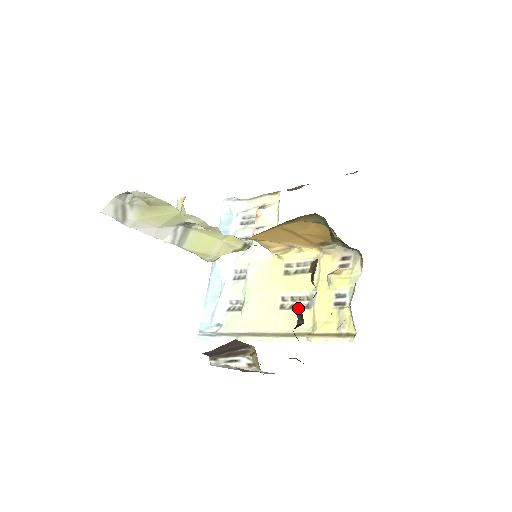
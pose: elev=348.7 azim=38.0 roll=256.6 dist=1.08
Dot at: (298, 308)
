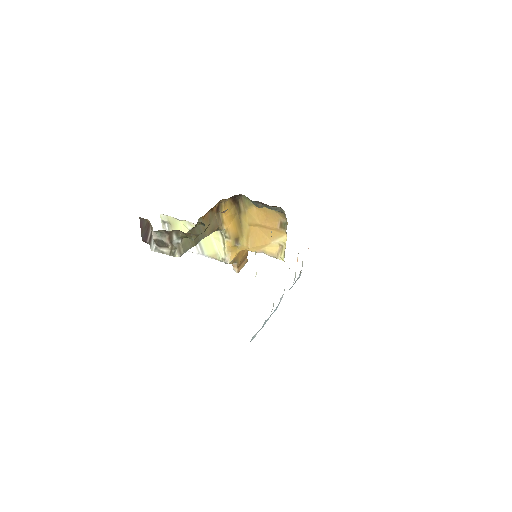
Dot at: occluded
